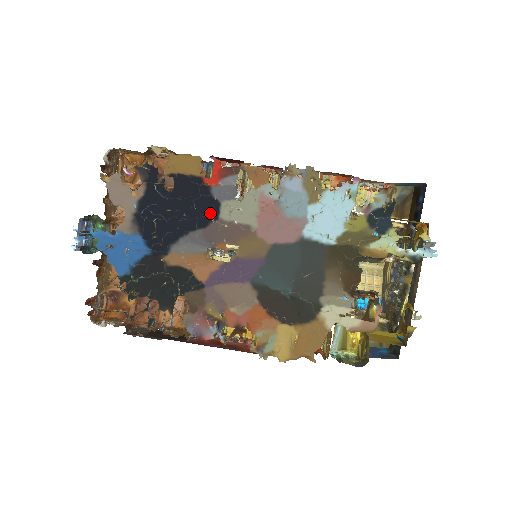
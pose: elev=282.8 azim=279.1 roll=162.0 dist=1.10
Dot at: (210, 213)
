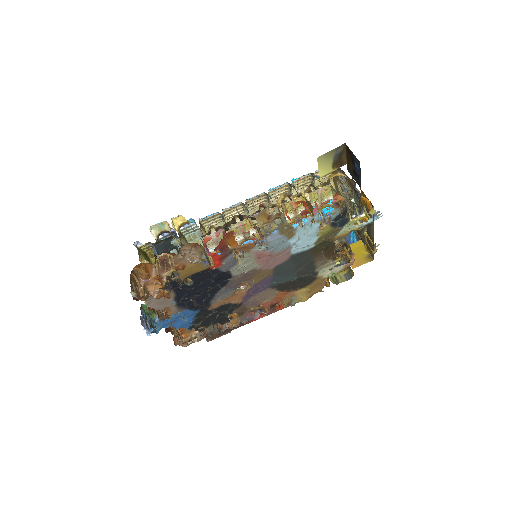
Dot at: (225, 278)
